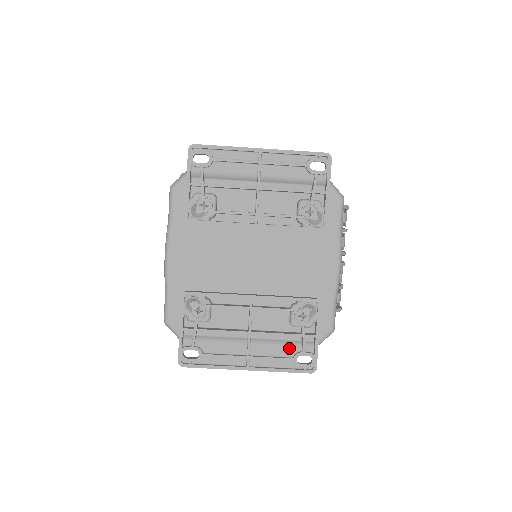
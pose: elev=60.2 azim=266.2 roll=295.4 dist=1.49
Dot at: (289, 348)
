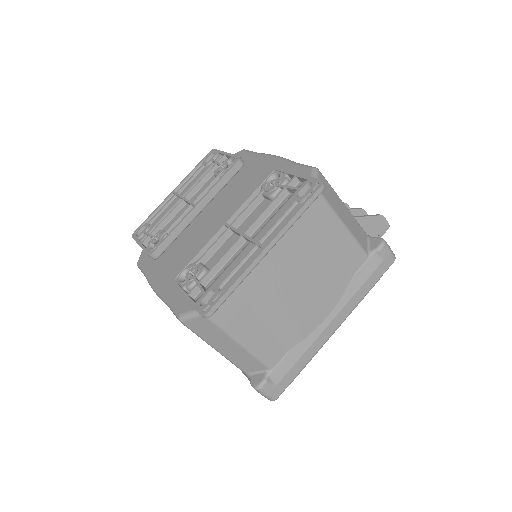
Dot at: (286, 204)
